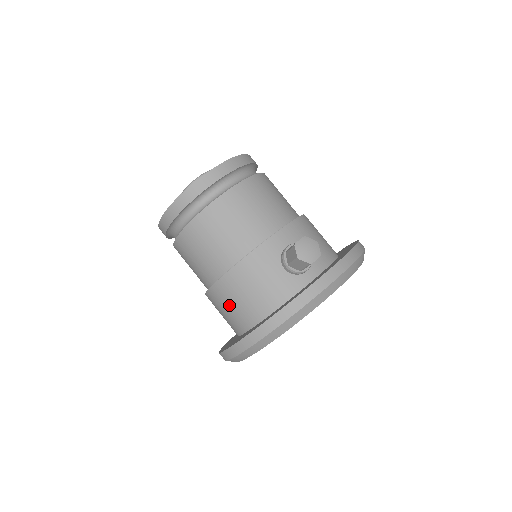
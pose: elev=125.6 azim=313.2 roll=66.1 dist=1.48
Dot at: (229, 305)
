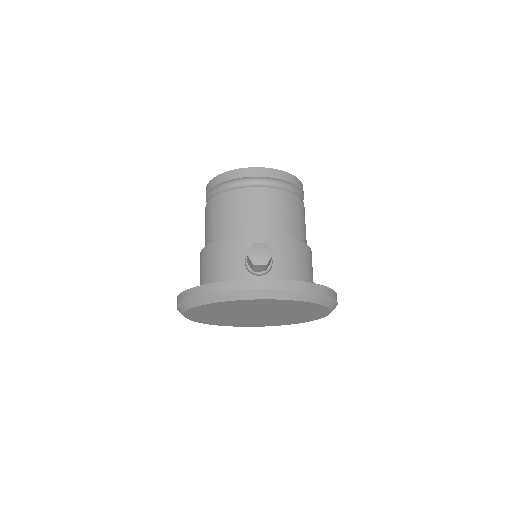
Dot at: (202, 270)
